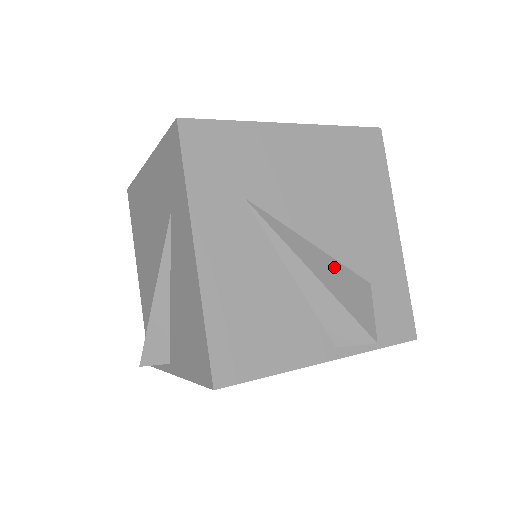
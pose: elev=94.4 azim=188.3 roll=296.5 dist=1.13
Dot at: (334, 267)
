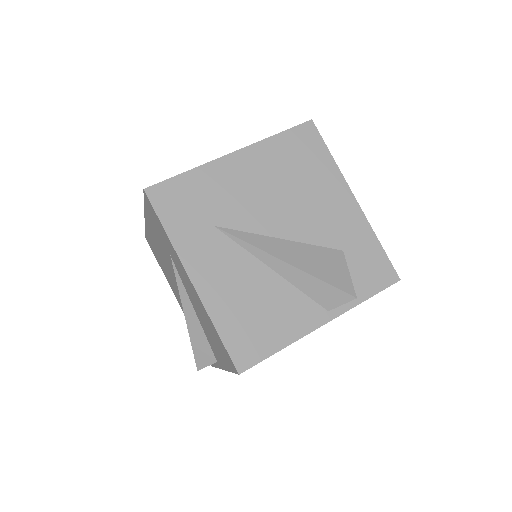
Dot at: (305, 250)
